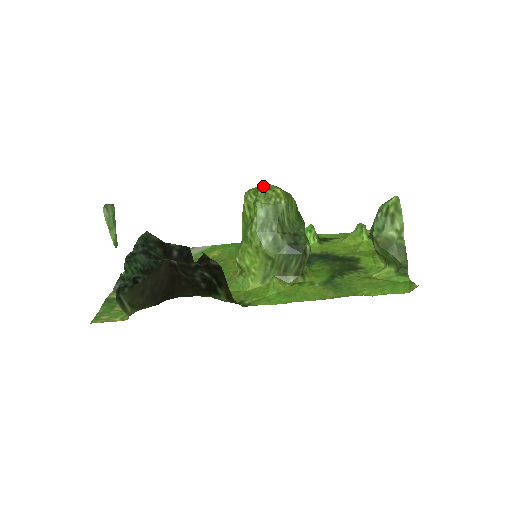
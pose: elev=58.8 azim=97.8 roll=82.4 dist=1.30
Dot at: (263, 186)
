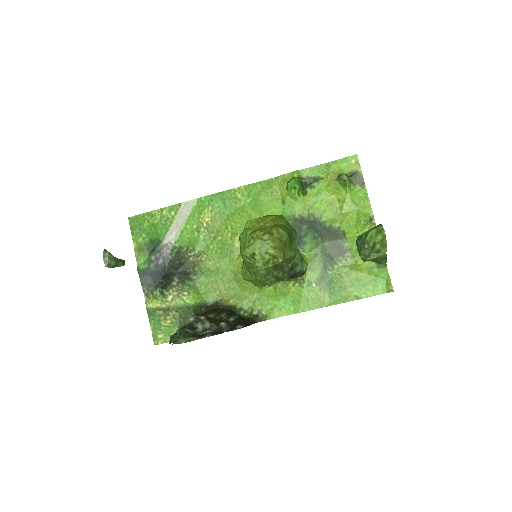
Dot at: (258, 246)
